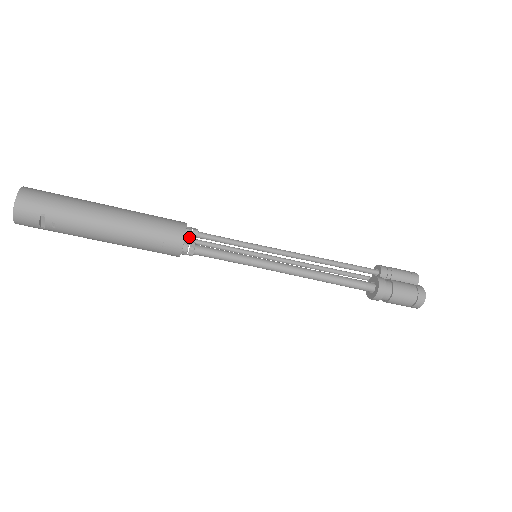
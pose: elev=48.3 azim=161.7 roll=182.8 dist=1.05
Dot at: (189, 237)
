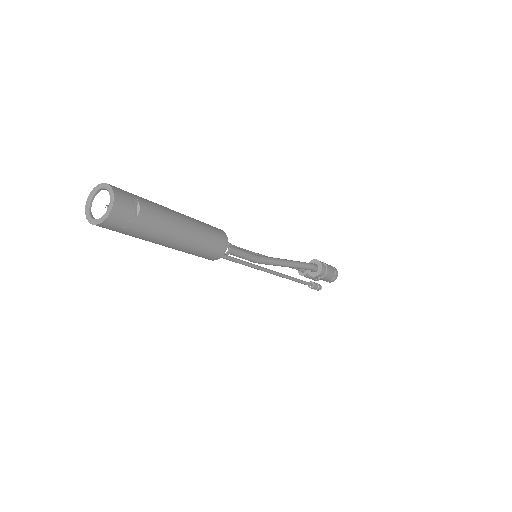
Dot at: occluded
